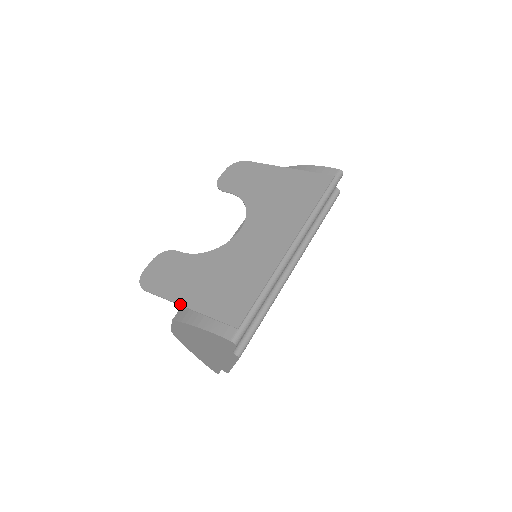
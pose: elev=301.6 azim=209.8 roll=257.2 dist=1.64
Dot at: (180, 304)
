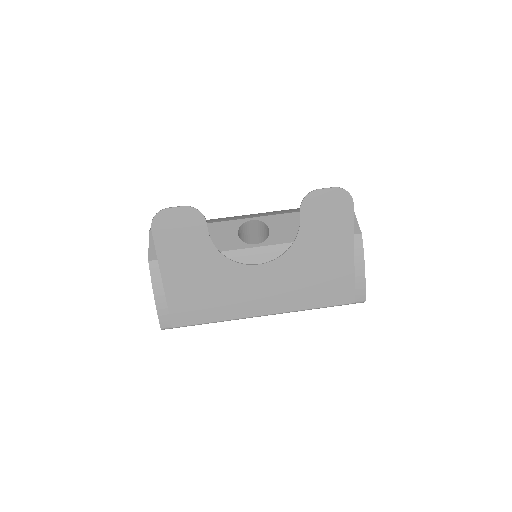
Dot at: (161, 272)
